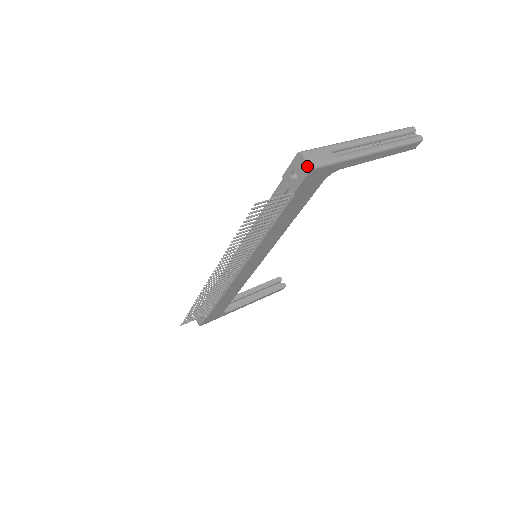
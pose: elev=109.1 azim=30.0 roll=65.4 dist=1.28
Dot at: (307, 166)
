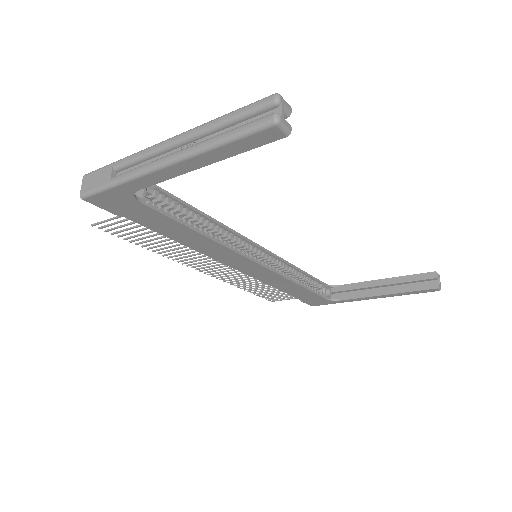
Dot at: (83, 193)
